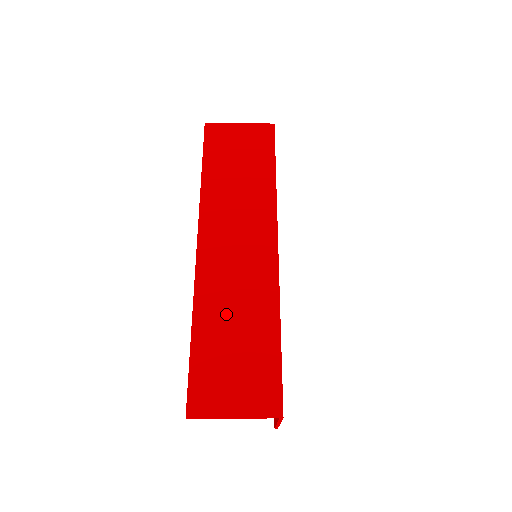
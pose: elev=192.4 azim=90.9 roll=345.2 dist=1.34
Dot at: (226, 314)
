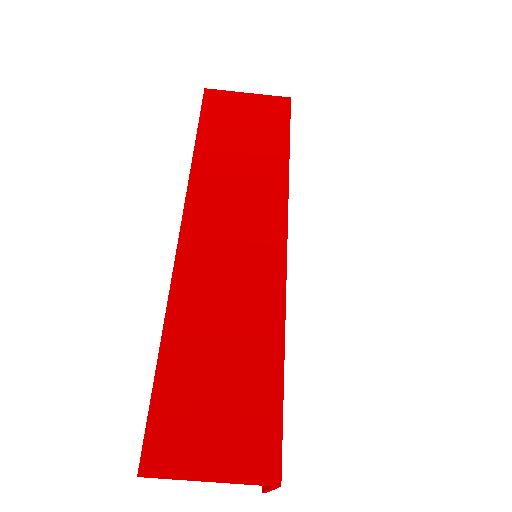
Dot at: (210, 328)
